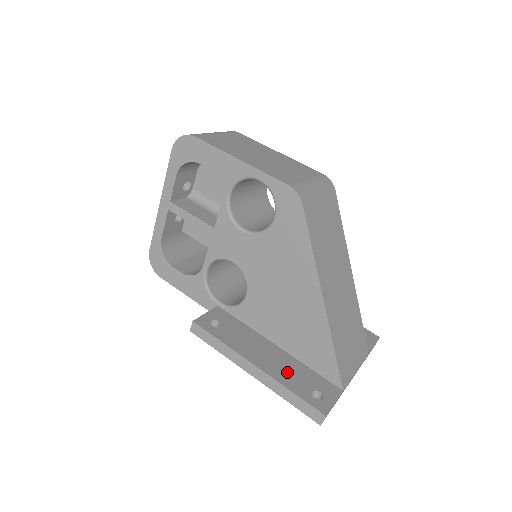
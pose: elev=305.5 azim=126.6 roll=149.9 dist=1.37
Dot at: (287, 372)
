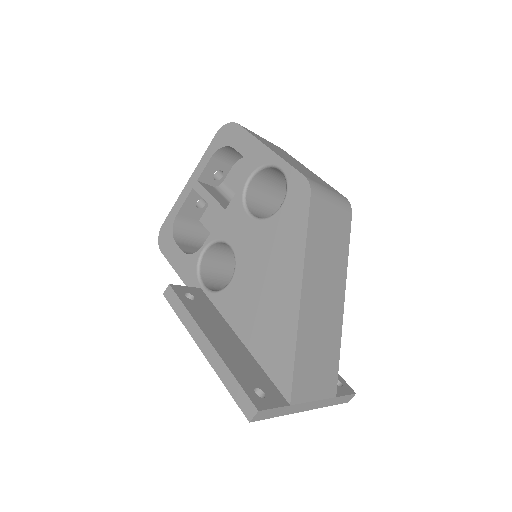
Dot at: (238, 361)
